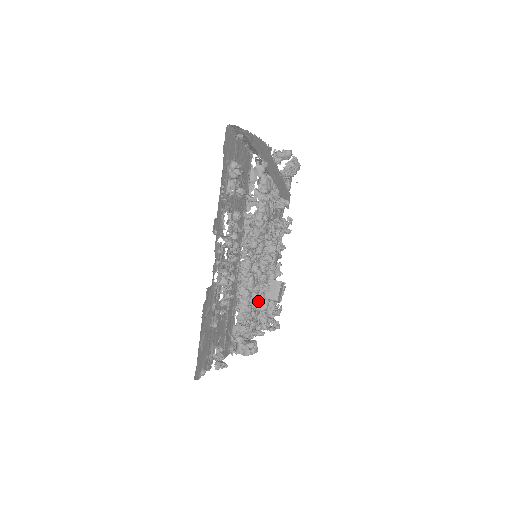
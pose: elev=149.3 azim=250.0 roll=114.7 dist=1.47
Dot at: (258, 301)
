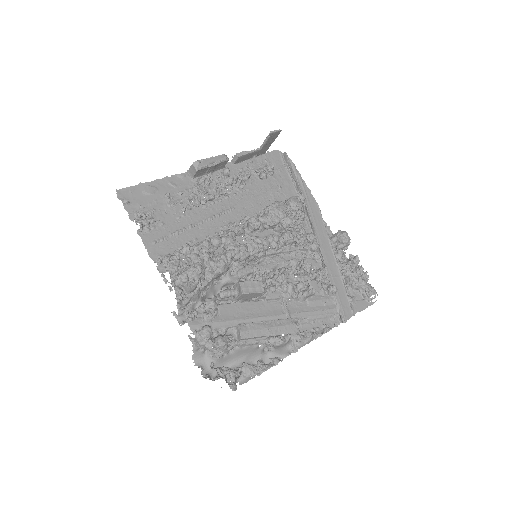
Dot at: (222, 264)
